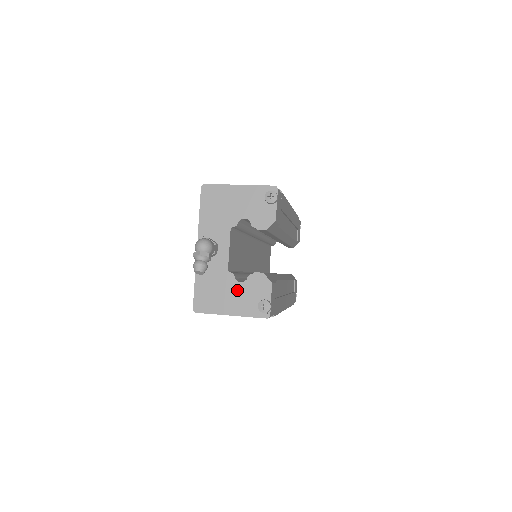
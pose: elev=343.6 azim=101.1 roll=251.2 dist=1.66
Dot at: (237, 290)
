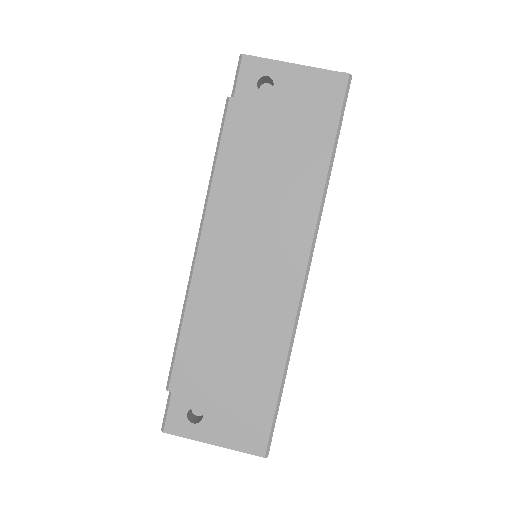
Dot at: occluded
